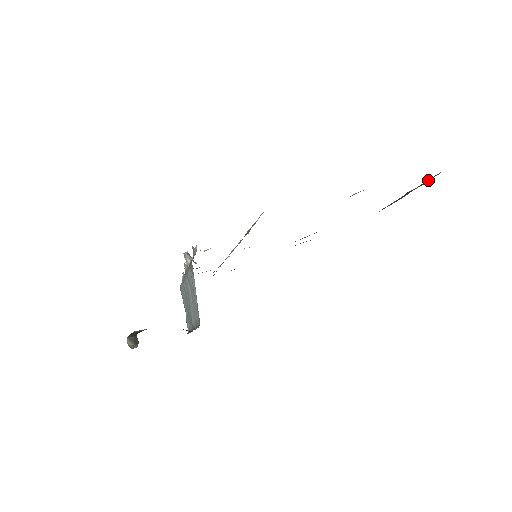
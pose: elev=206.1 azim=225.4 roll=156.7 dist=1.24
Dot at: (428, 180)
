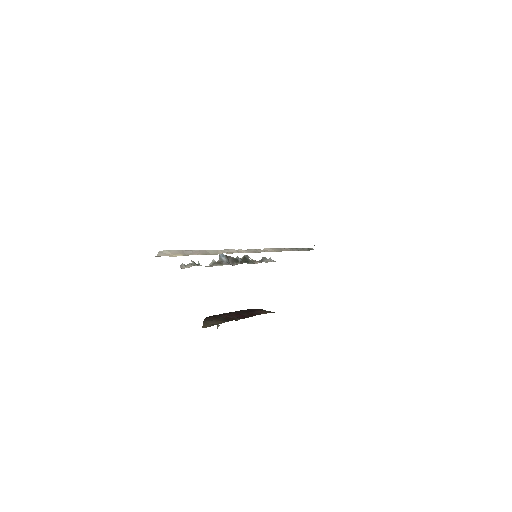
Dot at: occluded
